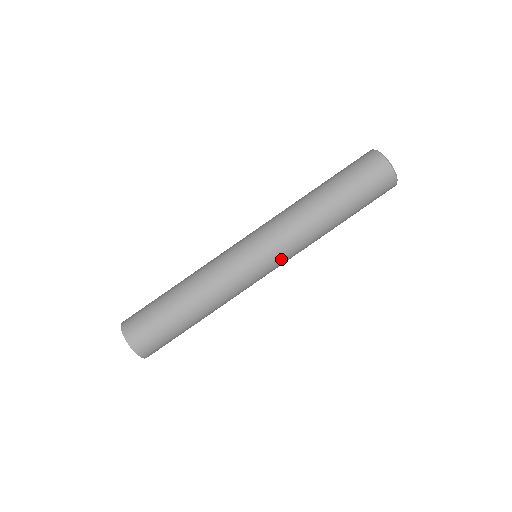
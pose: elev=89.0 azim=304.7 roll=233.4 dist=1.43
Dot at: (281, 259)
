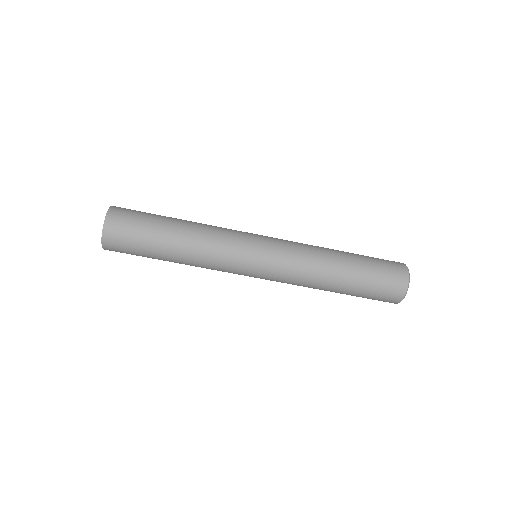
Dot at: (270, 280)
